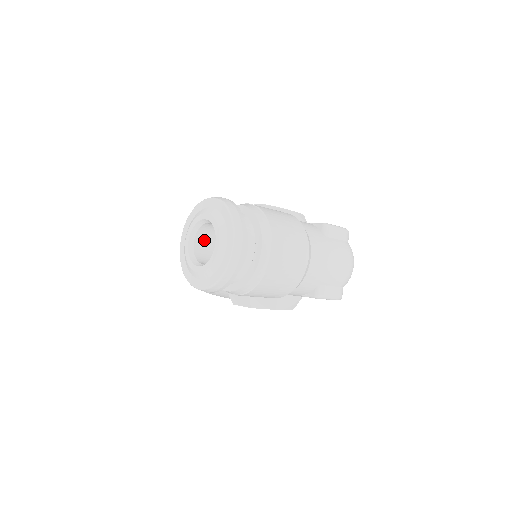
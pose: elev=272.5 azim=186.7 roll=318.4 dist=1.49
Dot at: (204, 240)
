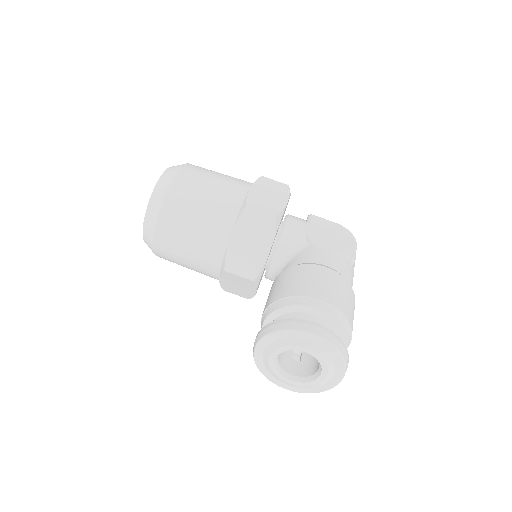
Dot at: occluded
